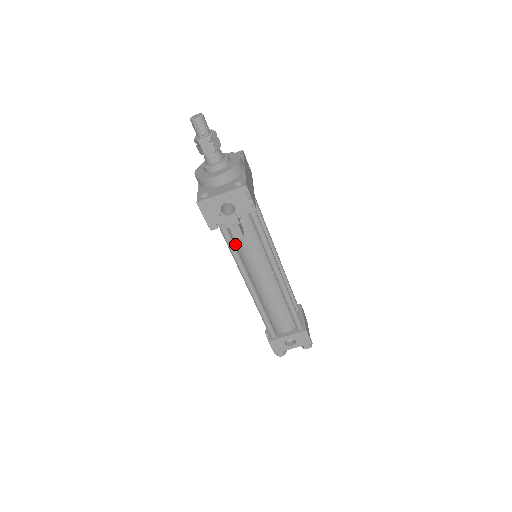
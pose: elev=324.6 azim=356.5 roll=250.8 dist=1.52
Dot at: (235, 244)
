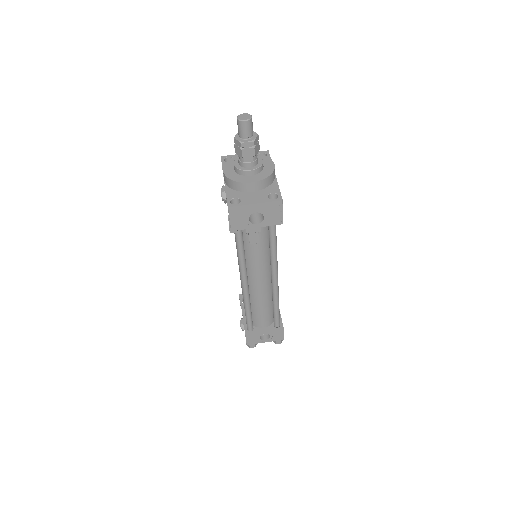
Dot at: occluded
